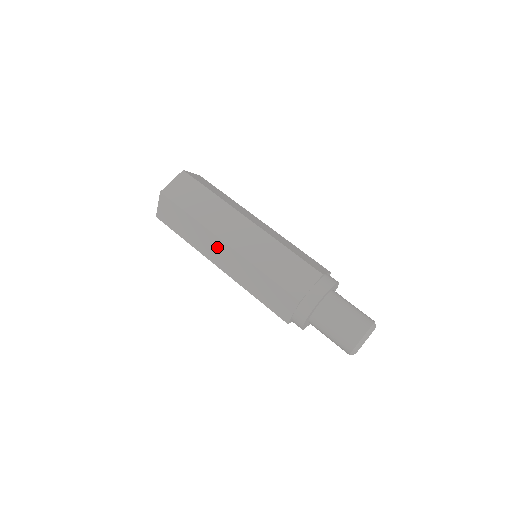
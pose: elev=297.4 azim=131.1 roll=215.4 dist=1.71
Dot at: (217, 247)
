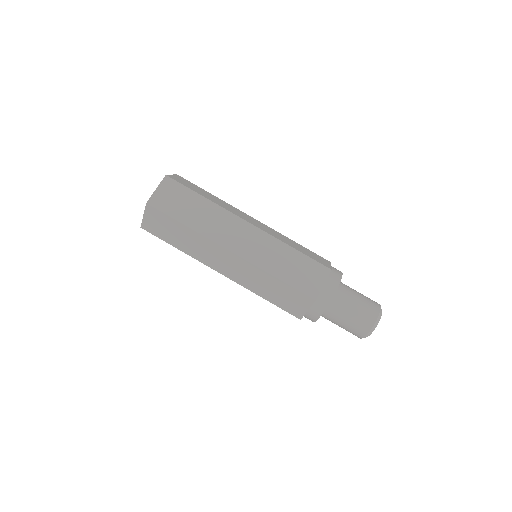
Dot at: occluded
